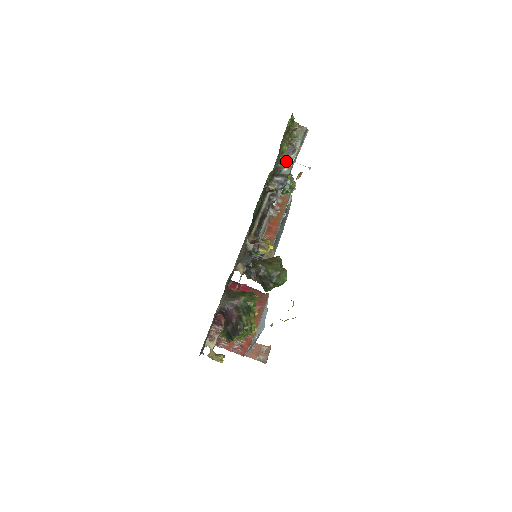
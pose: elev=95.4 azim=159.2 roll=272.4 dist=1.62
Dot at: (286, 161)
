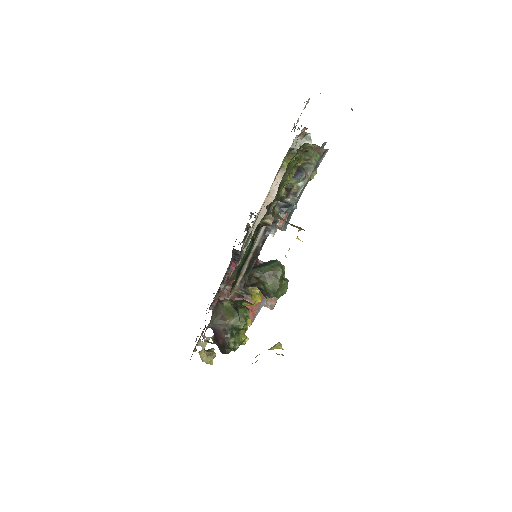
Dot at: (291, 189)
